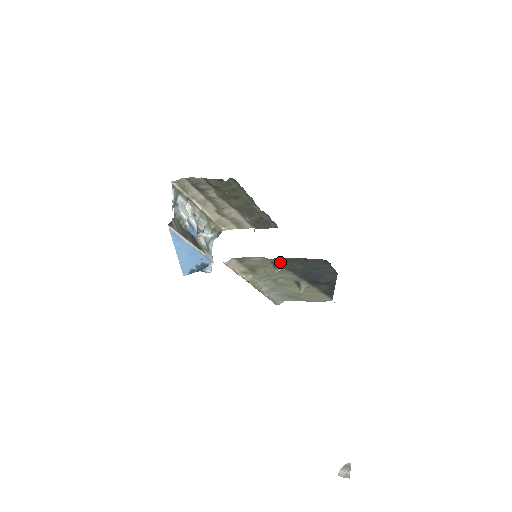
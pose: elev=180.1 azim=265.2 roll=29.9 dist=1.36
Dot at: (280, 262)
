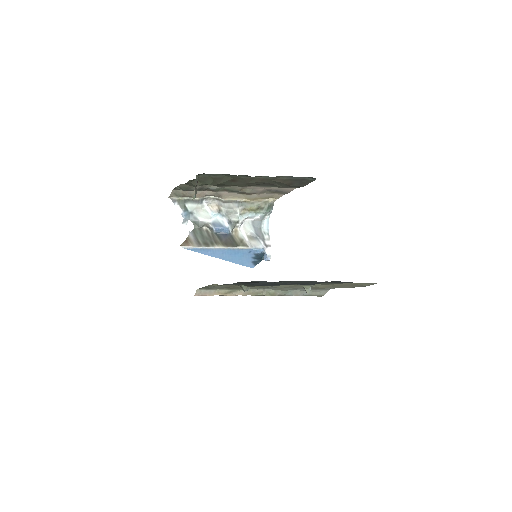
Dot at: (234, 284)
